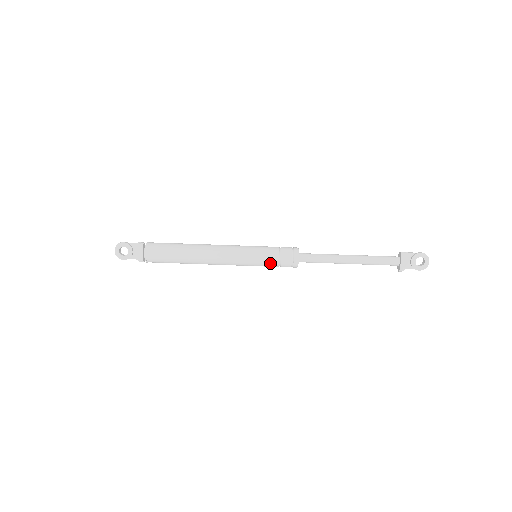
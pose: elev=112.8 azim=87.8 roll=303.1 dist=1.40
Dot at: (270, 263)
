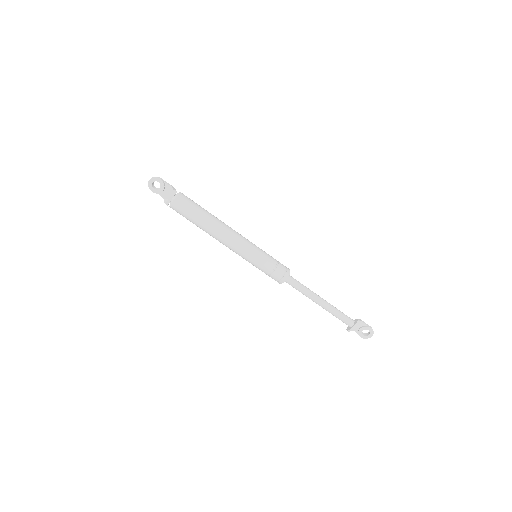
Dot at: (263, 270)
